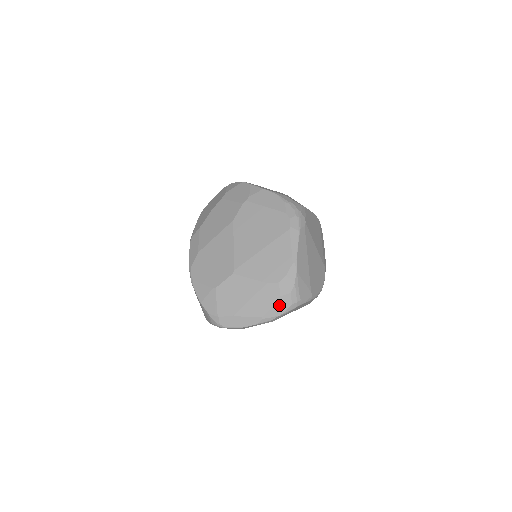
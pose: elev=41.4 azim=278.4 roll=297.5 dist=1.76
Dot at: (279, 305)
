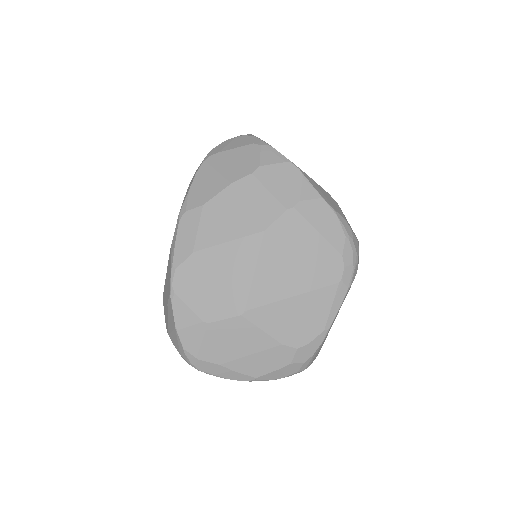
Dot at: (283, 371)
